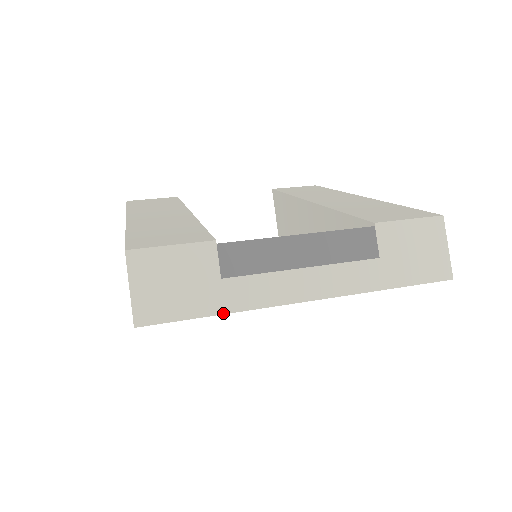
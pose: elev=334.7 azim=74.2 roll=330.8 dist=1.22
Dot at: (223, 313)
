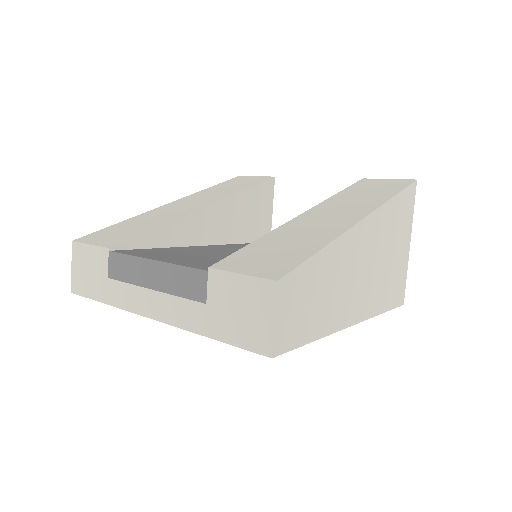
Dot at: (106, 303)
